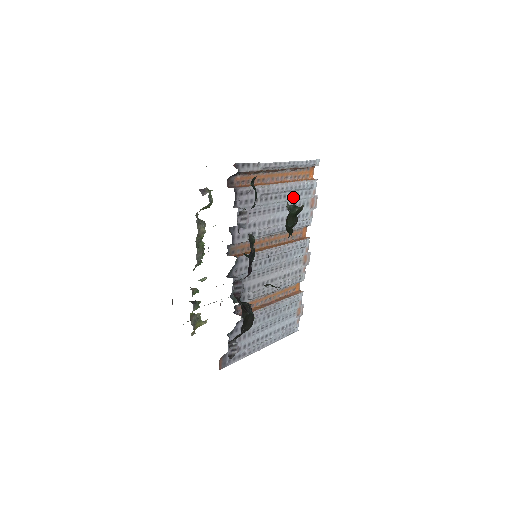
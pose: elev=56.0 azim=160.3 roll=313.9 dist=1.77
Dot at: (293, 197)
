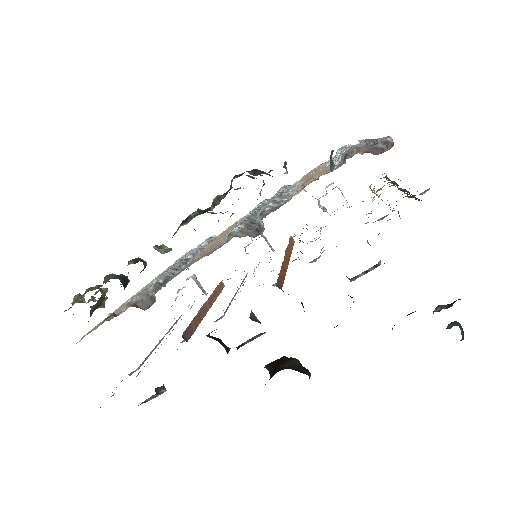
Dot at: occluded
